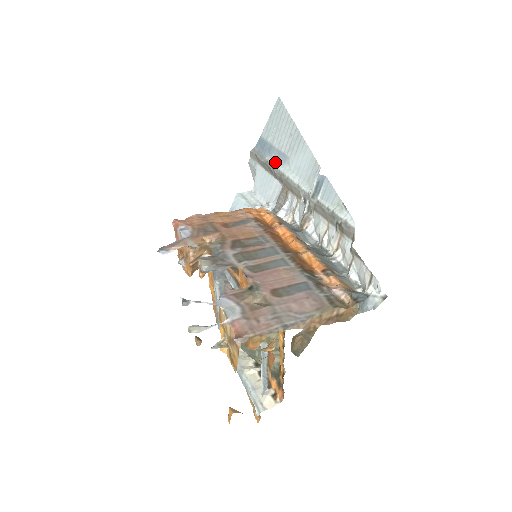
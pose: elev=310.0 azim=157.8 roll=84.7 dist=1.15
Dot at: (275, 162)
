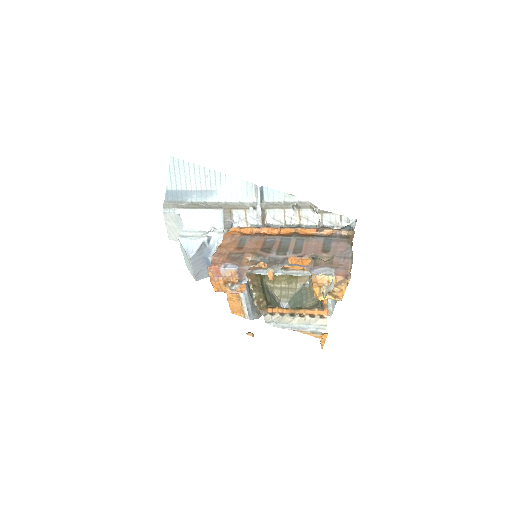
Dot at: (201, 199)
